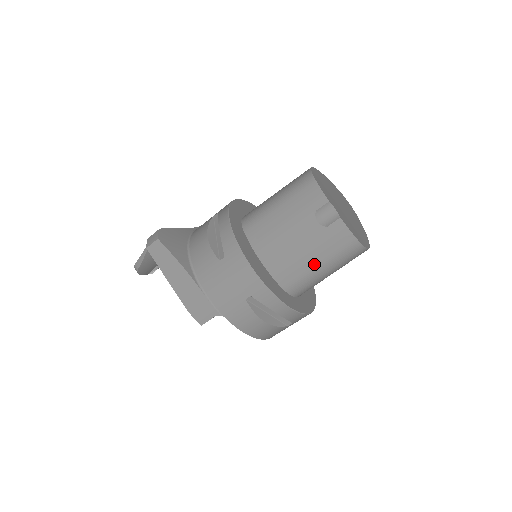
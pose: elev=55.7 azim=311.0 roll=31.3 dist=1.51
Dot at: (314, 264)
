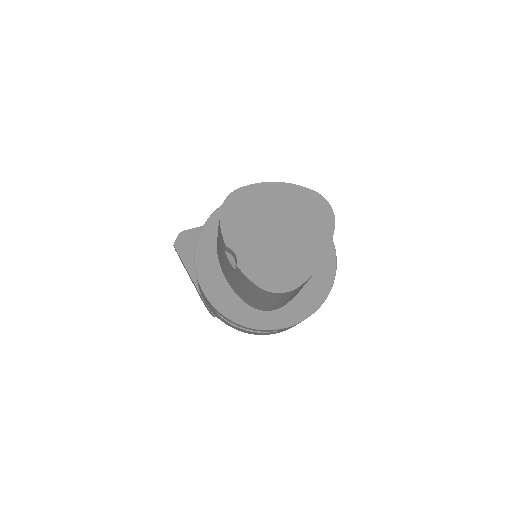
Dot at: (251, 296)
